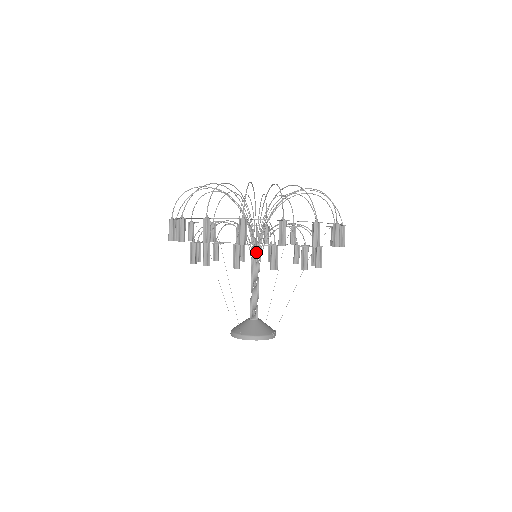
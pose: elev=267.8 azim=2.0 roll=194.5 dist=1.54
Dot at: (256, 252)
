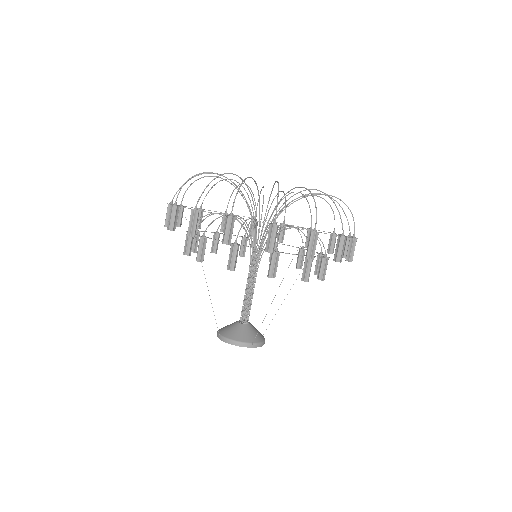
Dot at: occluded
